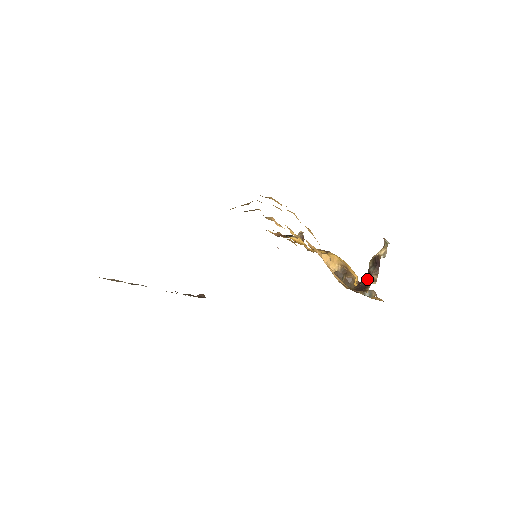
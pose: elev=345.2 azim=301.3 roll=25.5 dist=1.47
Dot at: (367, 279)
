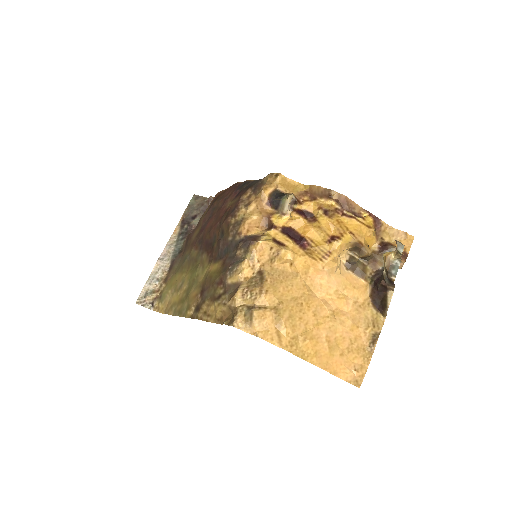
Dot at: (383, 288)
